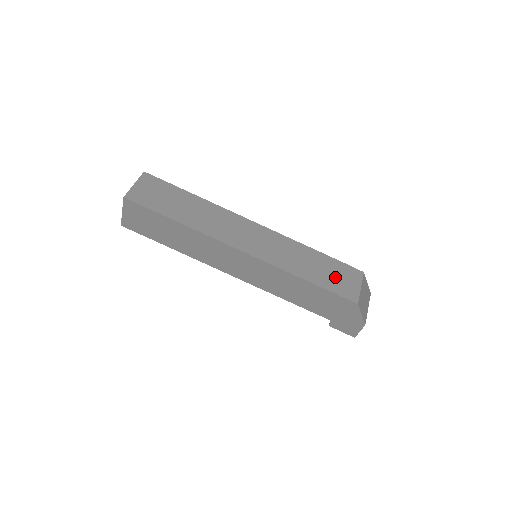
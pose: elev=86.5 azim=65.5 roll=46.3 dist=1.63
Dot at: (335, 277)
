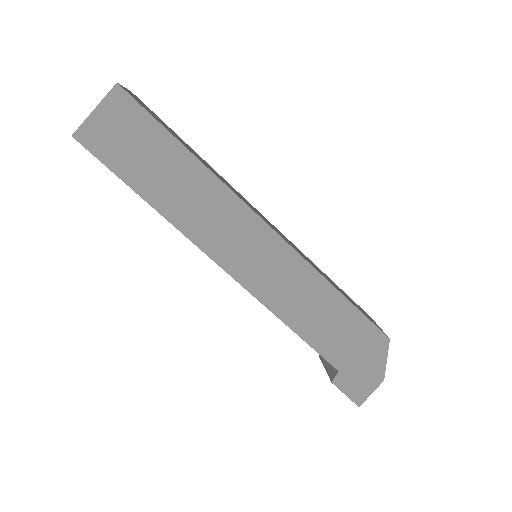
Dot at: (355, 304)
